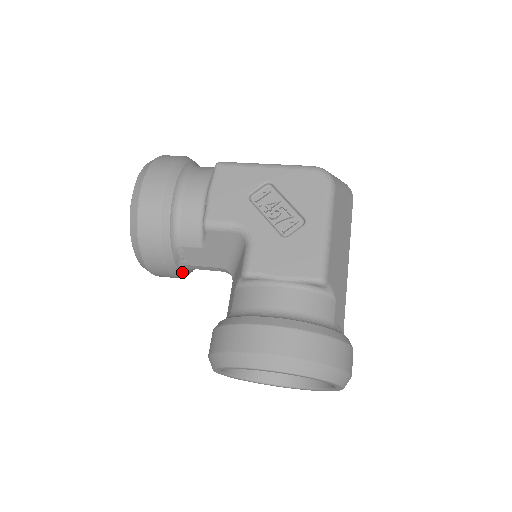
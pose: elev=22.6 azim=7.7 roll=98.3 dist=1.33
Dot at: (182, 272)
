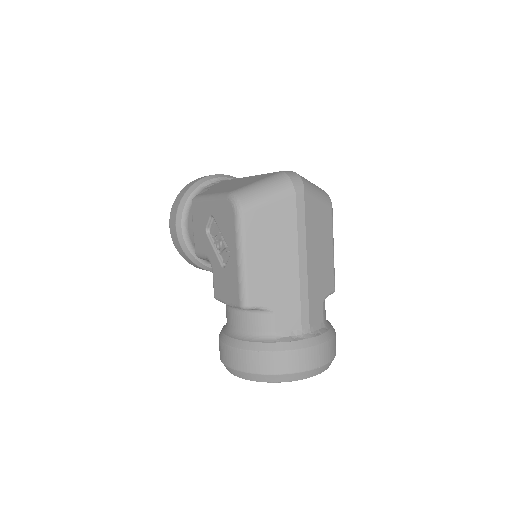
Dot at: occluded
